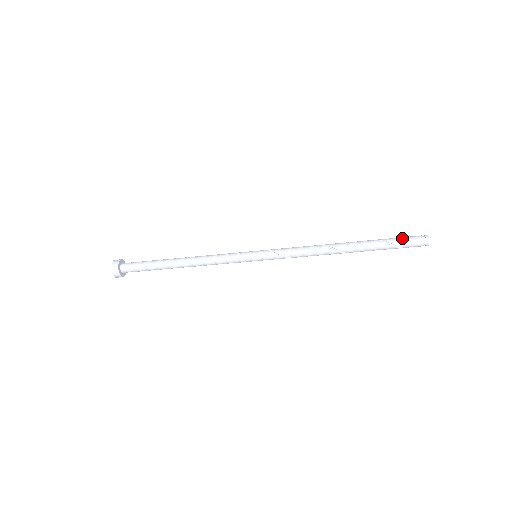
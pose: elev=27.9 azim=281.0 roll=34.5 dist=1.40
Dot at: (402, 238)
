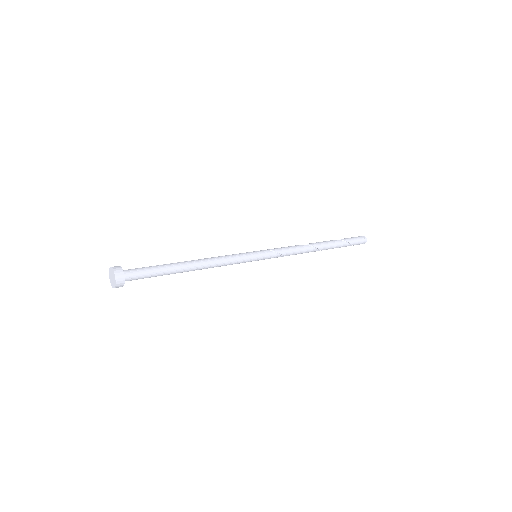
Dot at: (352, 238)
